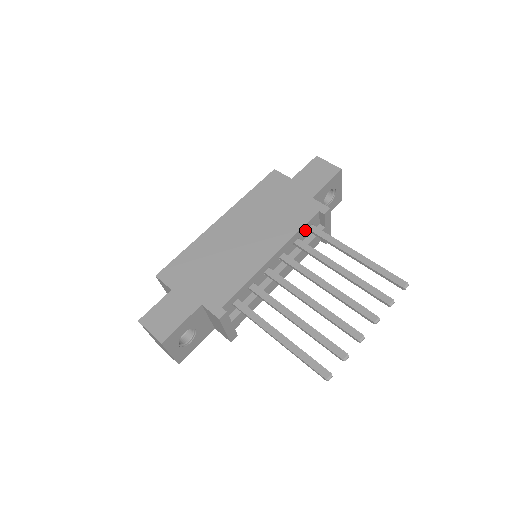
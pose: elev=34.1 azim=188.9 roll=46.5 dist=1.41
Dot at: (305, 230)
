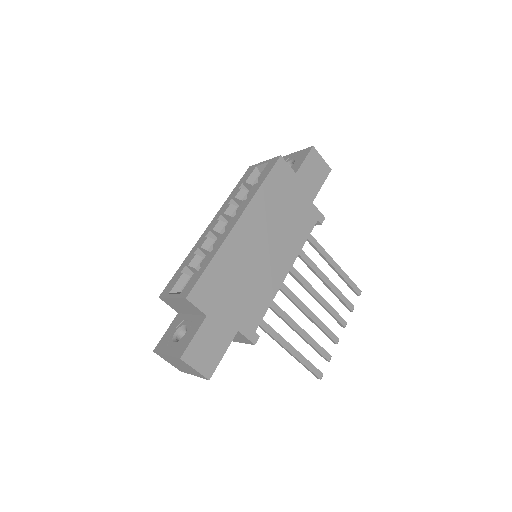
Dot at: occluded
